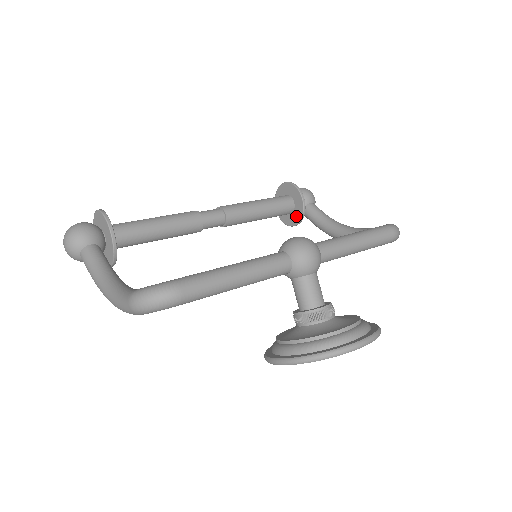
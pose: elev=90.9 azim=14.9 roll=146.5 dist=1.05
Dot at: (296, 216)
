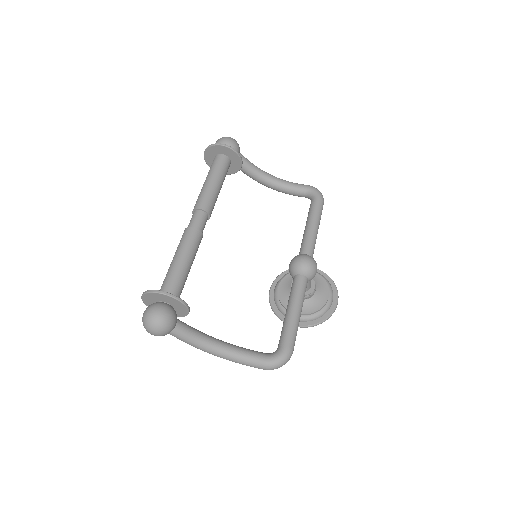
Dot at: (230, 170)
